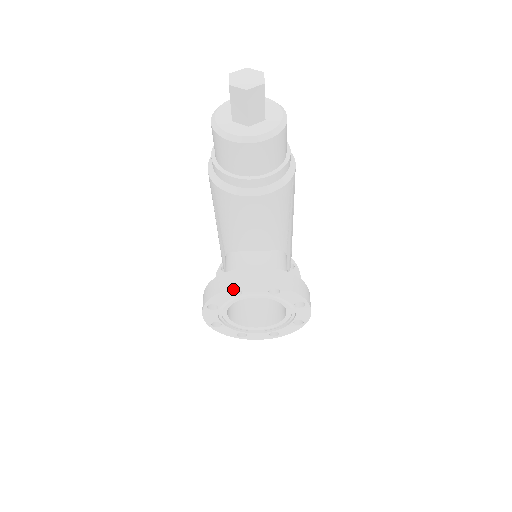
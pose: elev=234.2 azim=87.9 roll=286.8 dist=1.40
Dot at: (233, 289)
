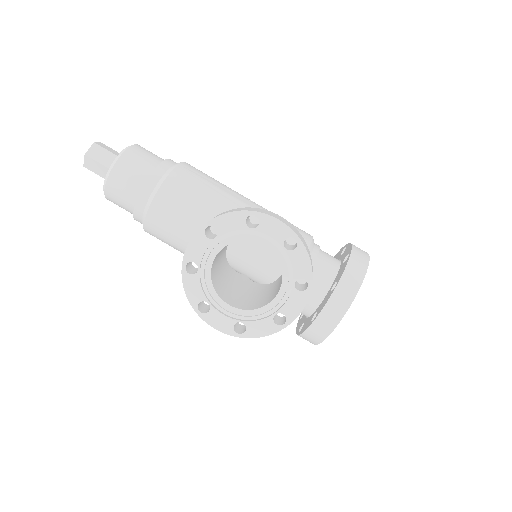
Dot at: (185, 267)
